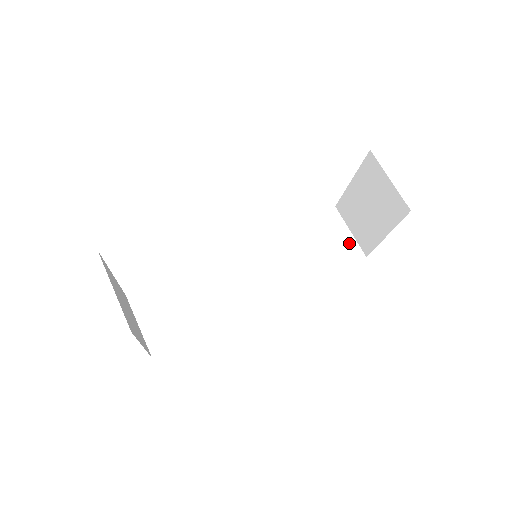
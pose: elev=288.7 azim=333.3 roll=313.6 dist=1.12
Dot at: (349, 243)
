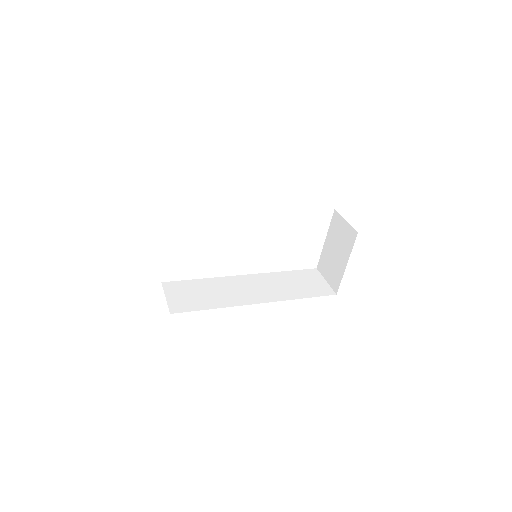
Dot at: (324, 286)
